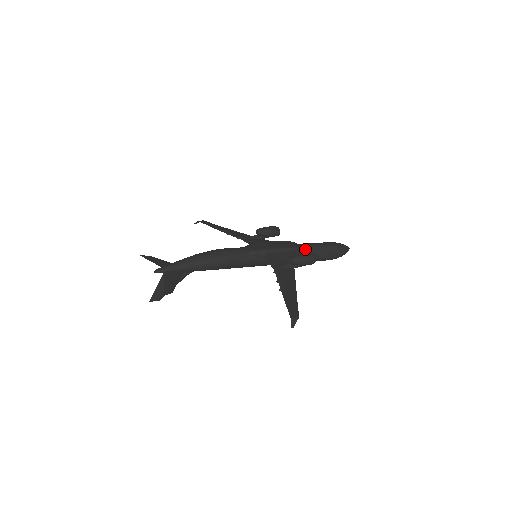
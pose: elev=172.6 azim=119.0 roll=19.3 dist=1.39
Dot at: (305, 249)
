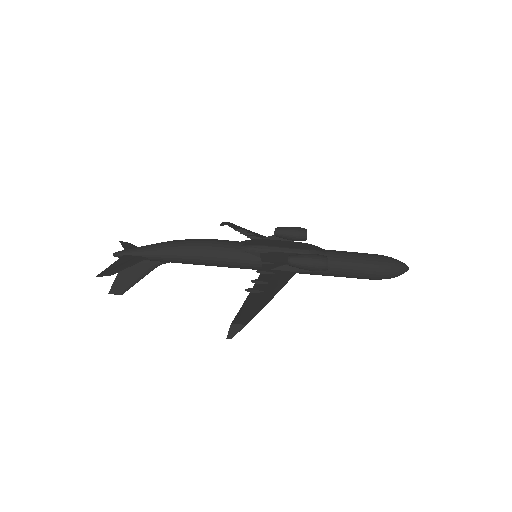
Dot at: (330, 256)
